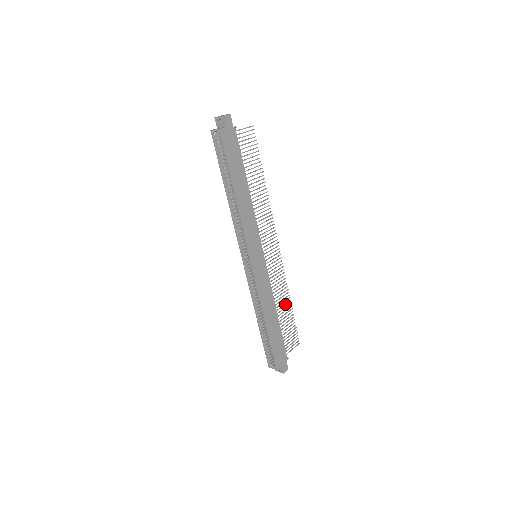
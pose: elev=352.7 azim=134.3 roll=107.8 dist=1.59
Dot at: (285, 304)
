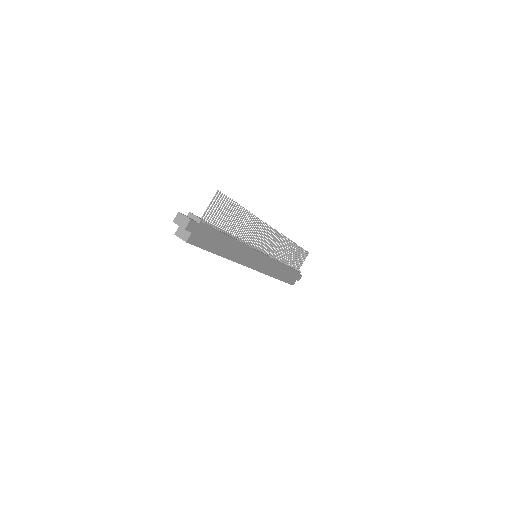
Dot at: (291, 251)
